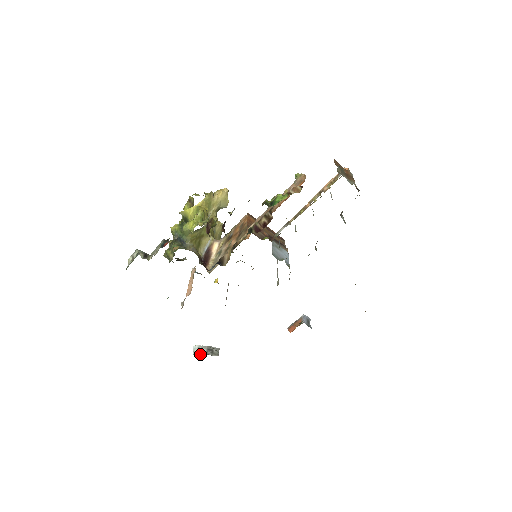
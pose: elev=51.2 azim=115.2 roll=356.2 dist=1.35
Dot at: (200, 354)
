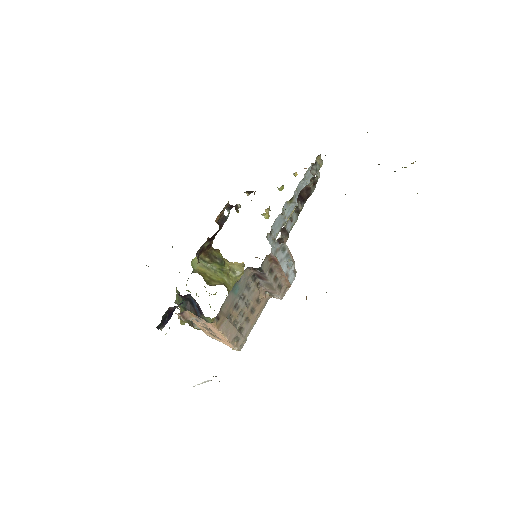
Dot at: occluded
